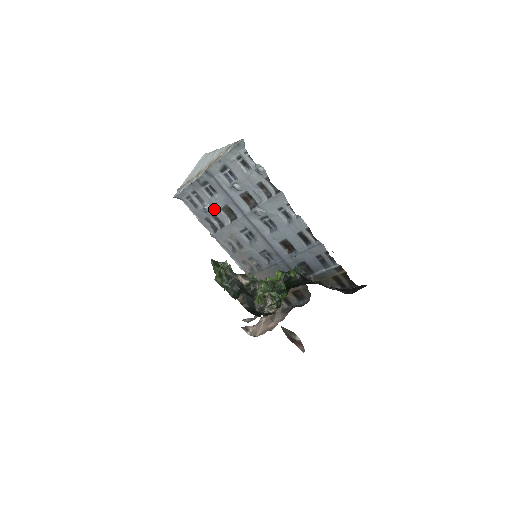
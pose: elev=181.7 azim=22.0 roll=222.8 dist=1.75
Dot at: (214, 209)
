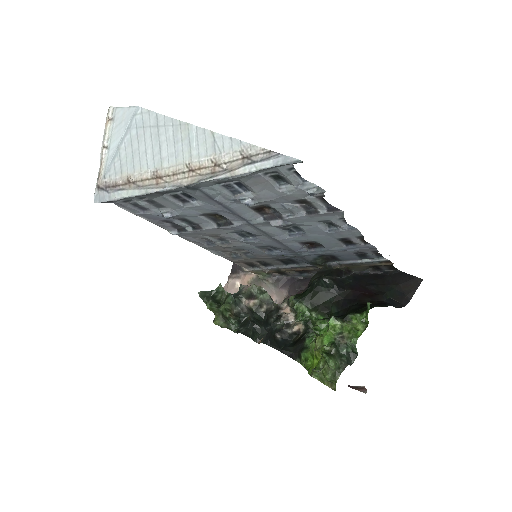
Dot at: (186, 215)
